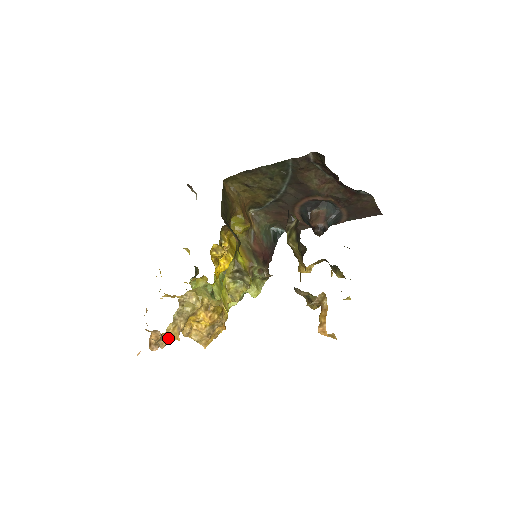
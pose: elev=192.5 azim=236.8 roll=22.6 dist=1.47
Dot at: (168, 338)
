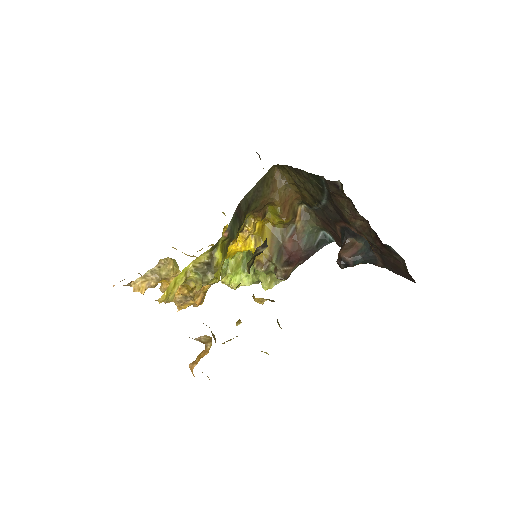
Dot at: occluded
